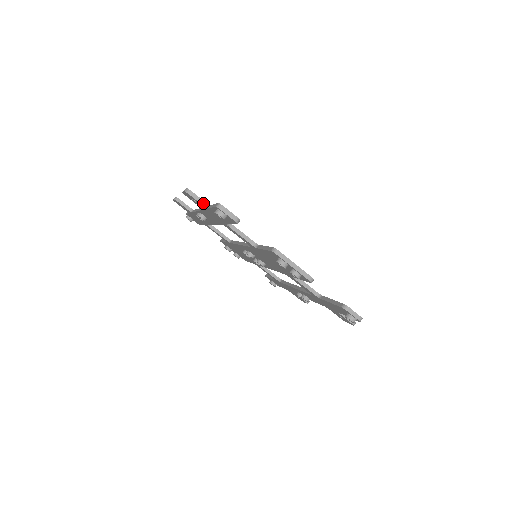
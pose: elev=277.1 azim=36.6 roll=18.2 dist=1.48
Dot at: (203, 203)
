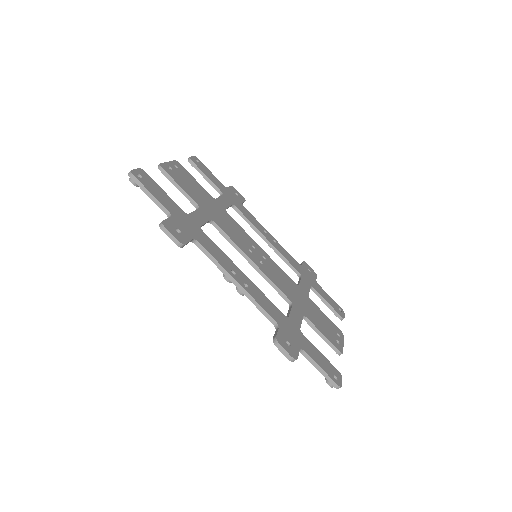
Dot at: (298, 352)
